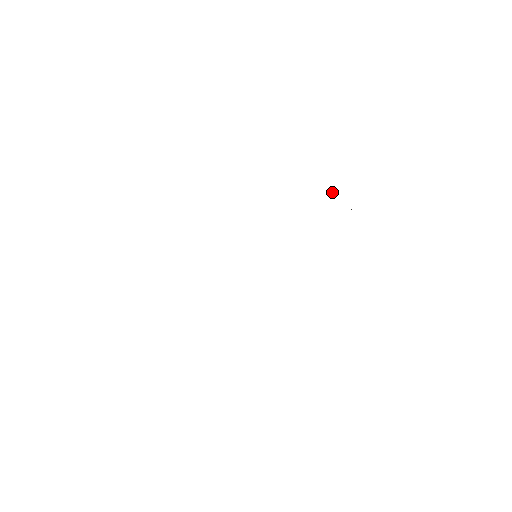
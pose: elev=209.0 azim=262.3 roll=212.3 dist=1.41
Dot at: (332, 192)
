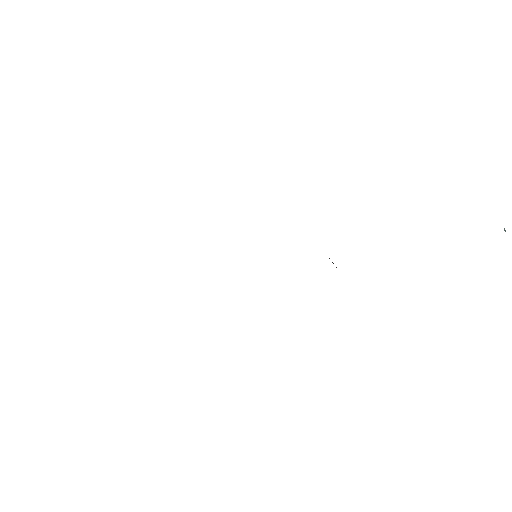
Dot at: occluded
